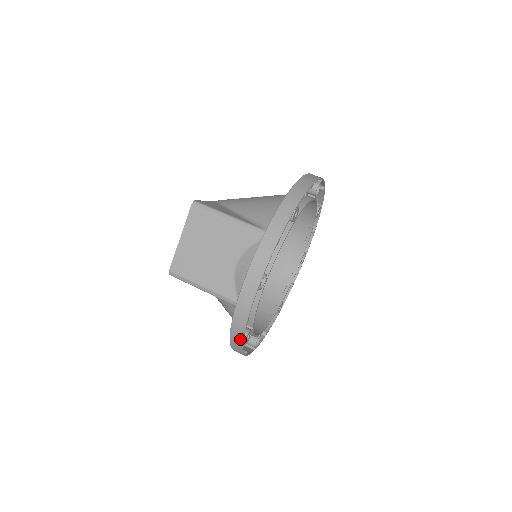
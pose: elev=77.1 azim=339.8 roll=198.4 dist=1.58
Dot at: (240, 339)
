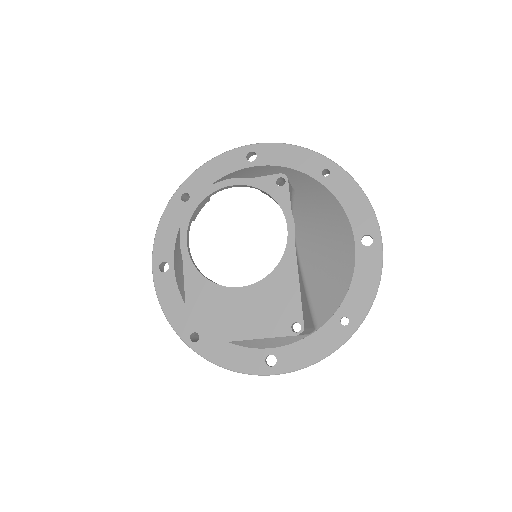
Dot at: occluded
